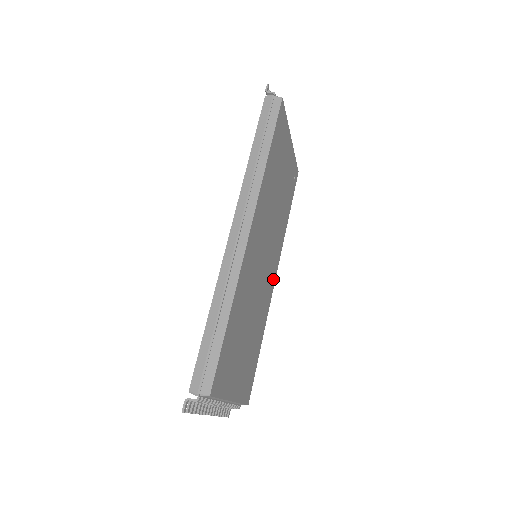
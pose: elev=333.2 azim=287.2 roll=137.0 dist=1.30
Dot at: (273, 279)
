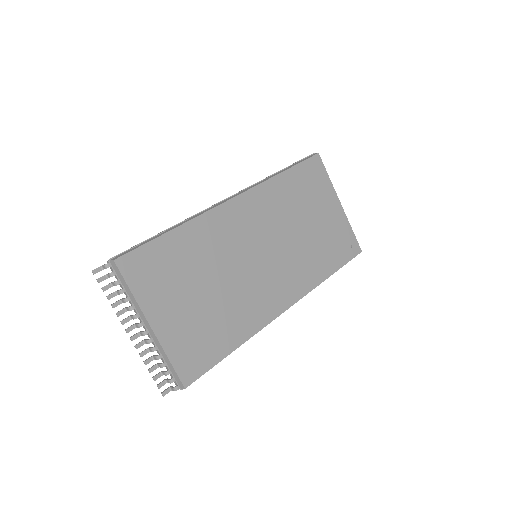
Dot at: (281, 304)
